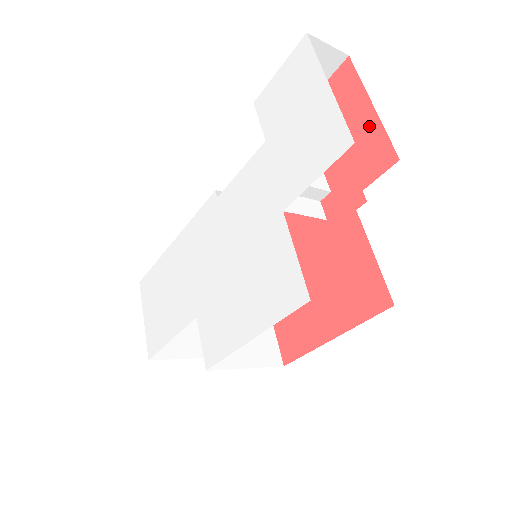
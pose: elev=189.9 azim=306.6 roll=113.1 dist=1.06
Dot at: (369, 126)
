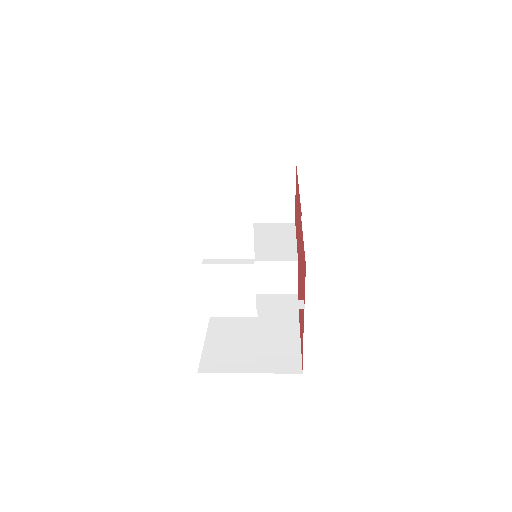
Dot at: occluded
